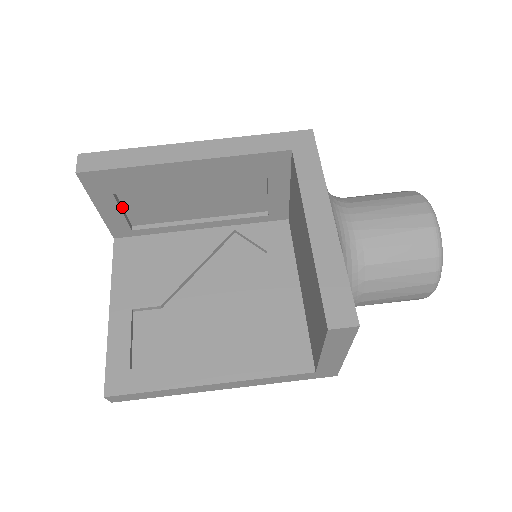
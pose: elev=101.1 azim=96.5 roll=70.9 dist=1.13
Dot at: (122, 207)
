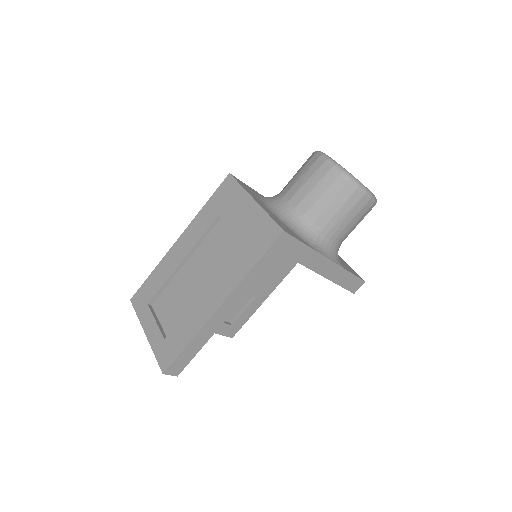
Dot at: occluded
